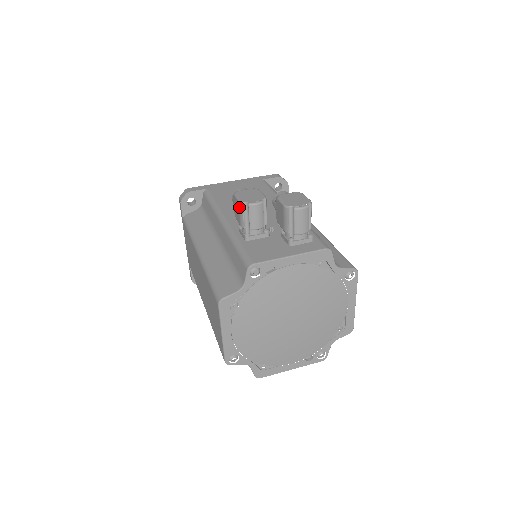
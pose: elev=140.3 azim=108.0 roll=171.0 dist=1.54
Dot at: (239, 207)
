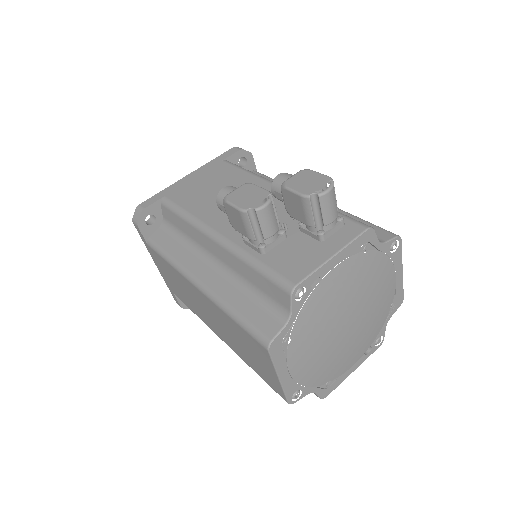
Dot at: (242, 217)
